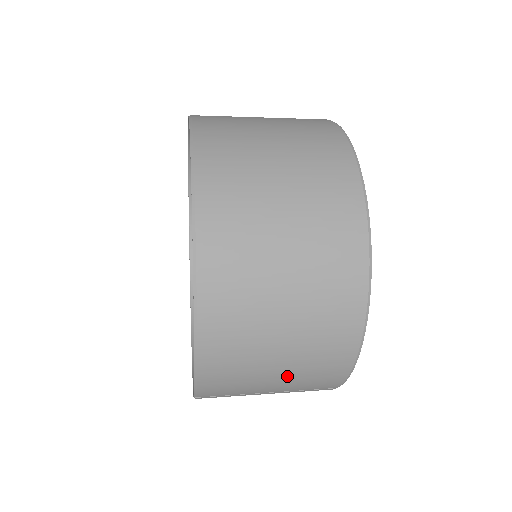
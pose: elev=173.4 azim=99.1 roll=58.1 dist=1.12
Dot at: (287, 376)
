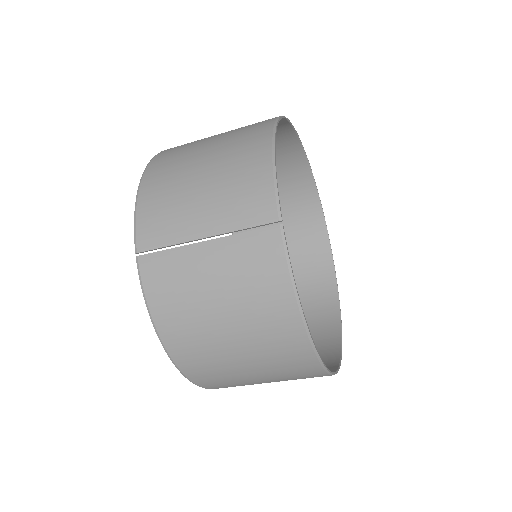
Dot at: (212, 190)
